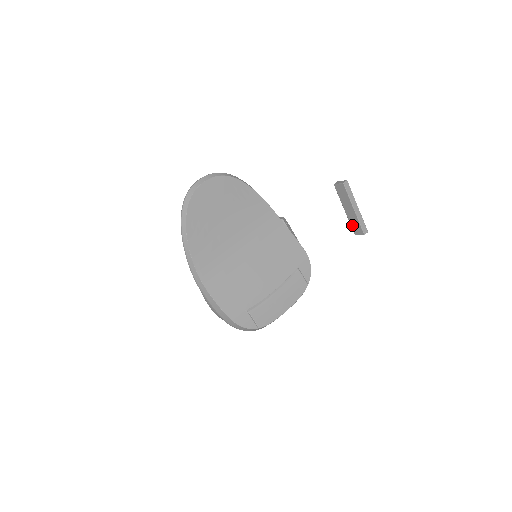
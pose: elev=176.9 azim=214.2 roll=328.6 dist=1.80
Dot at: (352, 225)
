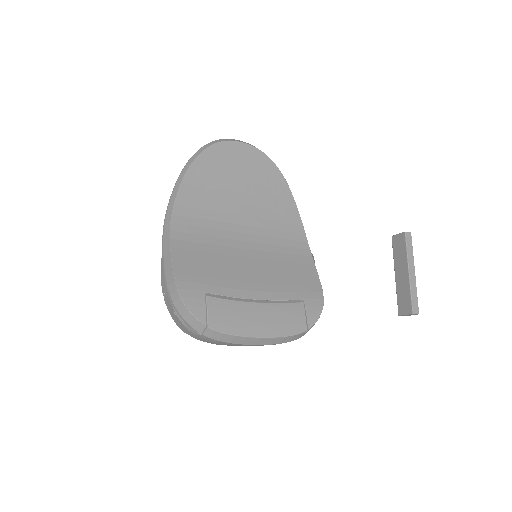
Dot at: (399, 298)
